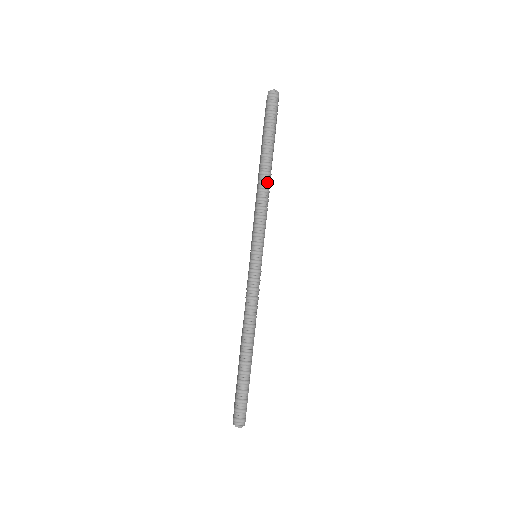
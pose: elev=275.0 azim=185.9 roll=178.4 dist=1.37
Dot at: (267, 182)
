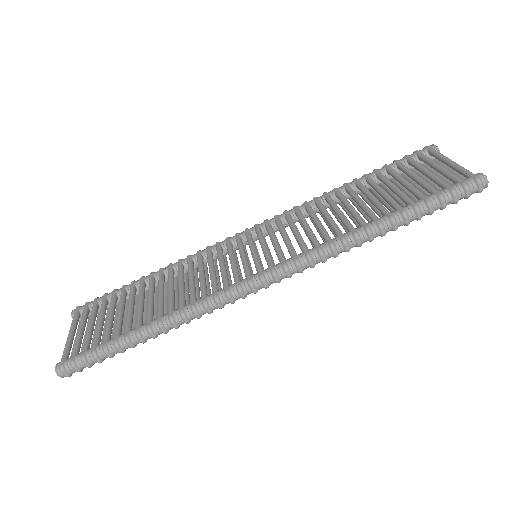
Dot at: (359, 245)
